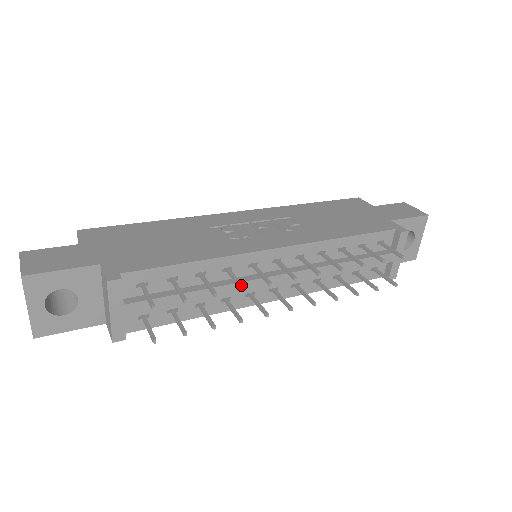
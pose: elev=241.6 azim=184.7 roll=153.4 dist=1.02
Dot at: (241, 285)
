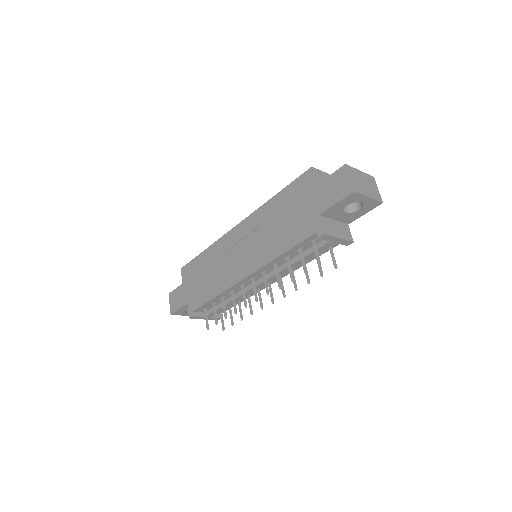
Dot at: (234, 310)
